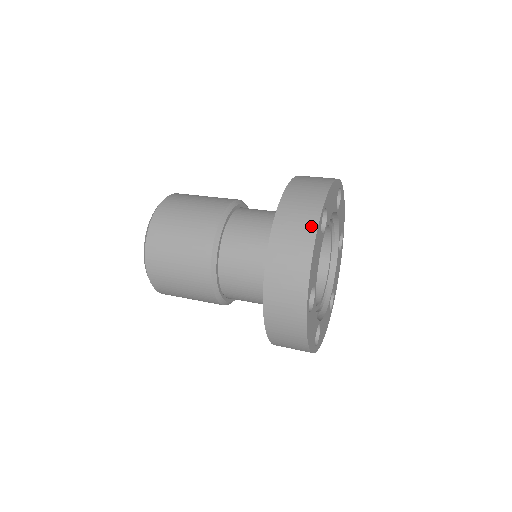
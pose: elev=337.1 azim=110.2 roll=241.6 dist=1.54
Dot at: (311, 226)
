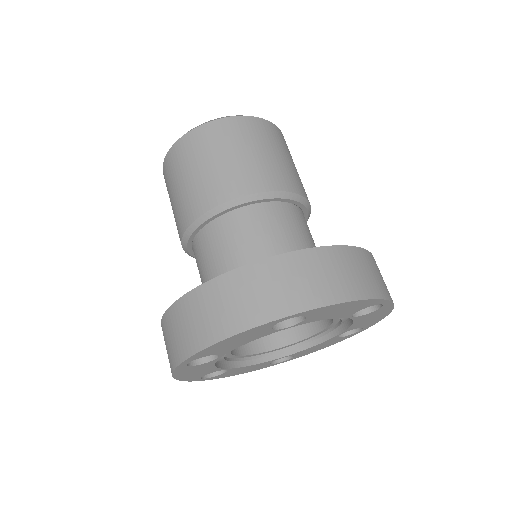
Dot at: (170, 364)
